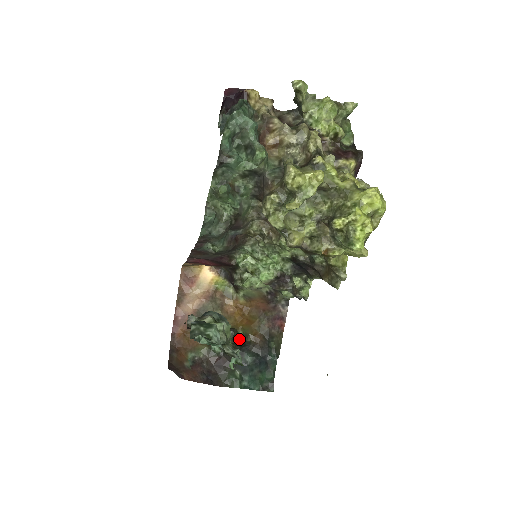
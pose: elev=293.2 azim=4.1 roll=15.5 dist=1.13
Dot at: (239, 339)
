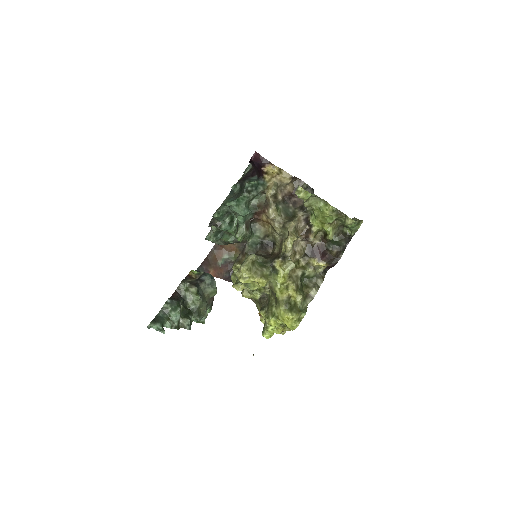
Dot at: occluded
